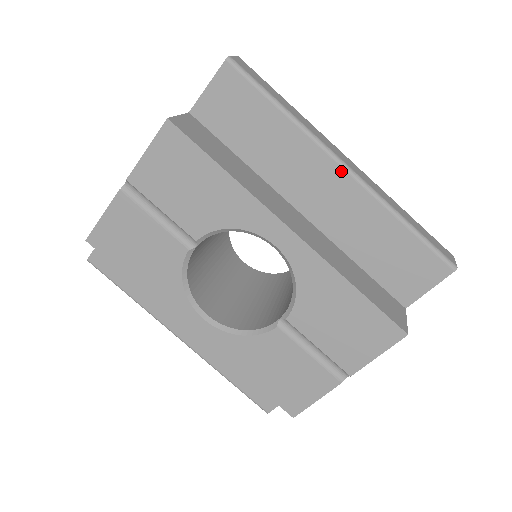
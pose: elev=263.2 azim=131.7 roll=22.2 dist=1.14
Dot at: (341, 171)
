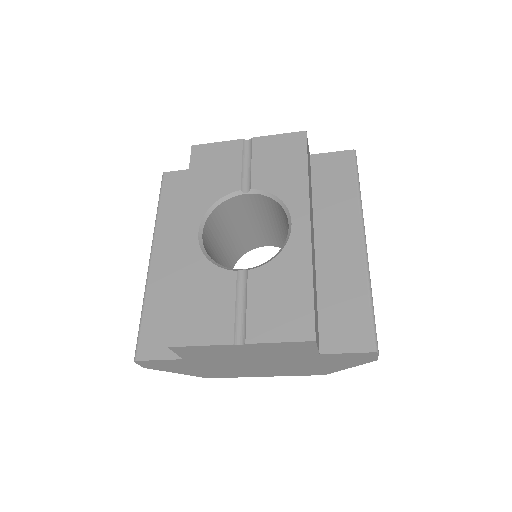
Dot at: (360, 239)
